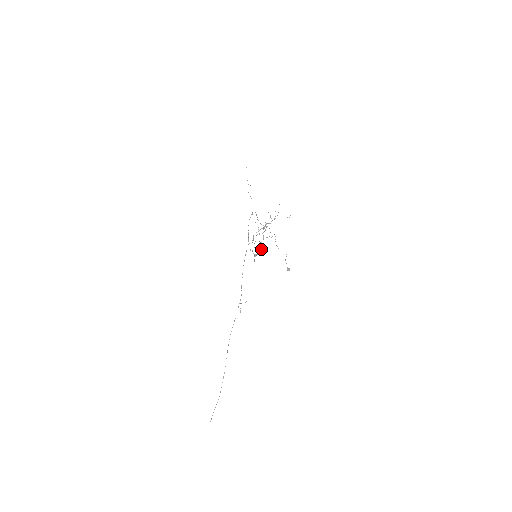
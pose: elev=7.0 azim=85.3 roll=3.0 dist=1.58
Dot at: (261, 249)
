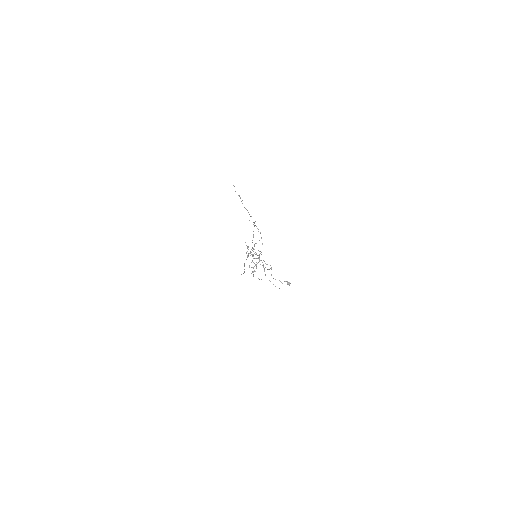
Dot at: occluded
